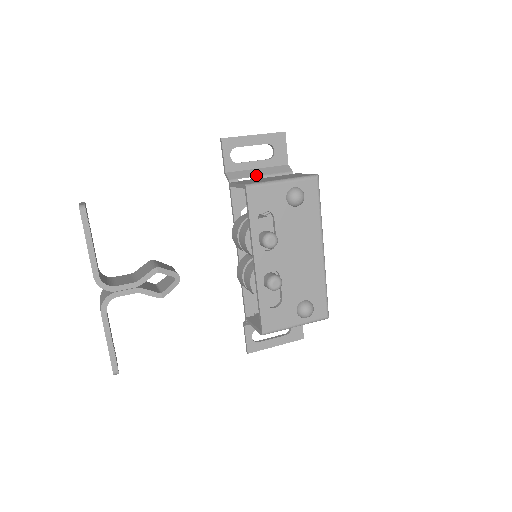
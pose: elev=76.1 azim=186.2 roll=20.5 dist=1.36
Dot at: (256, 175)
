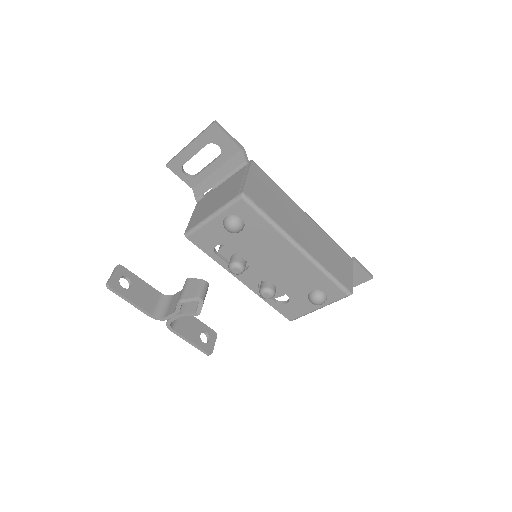
Dot at: (215, 183)
